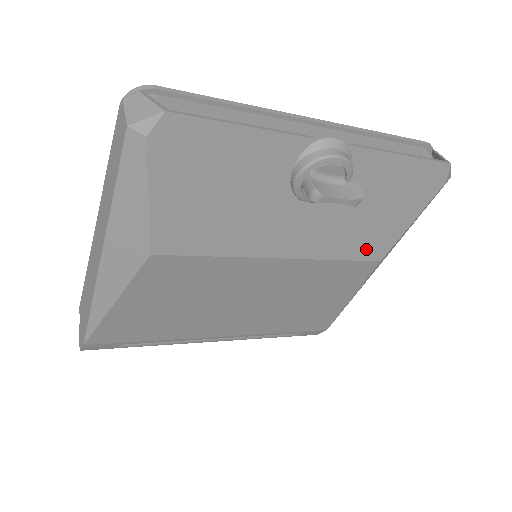
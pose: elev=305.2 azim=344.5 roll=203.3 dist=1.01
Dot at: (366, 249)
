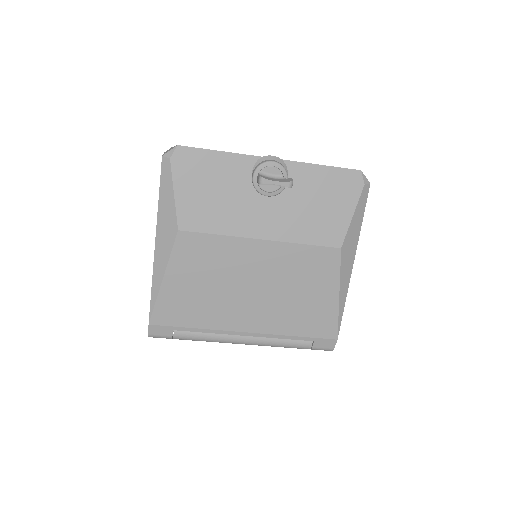
Dot at: (324, 236)
